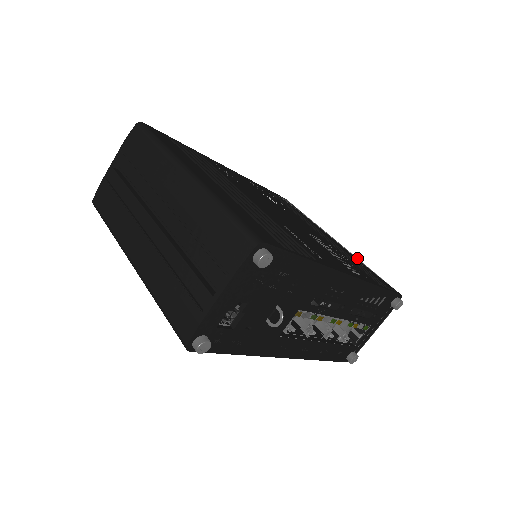
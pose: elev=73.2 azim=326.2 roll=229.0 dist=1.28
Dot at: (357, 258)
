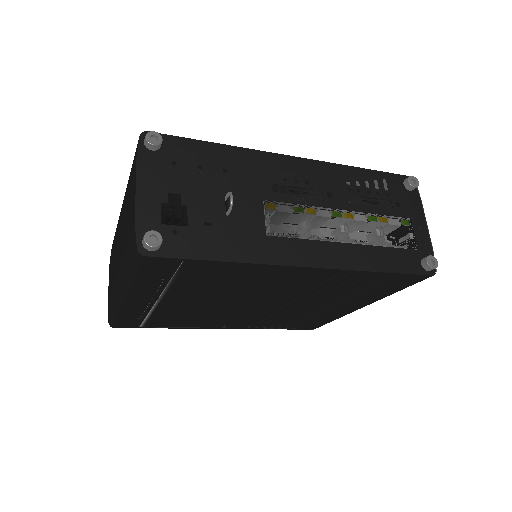
Dot at: occluded
